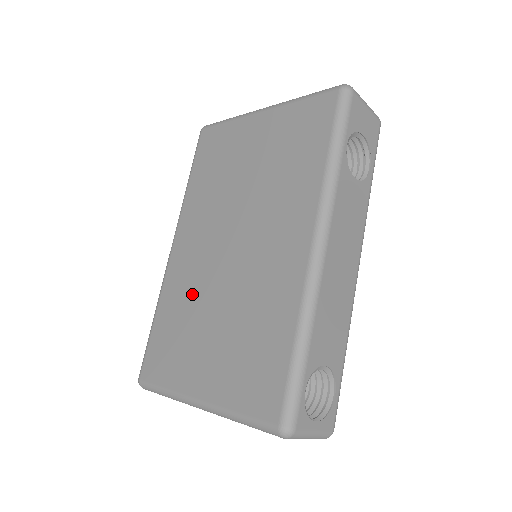
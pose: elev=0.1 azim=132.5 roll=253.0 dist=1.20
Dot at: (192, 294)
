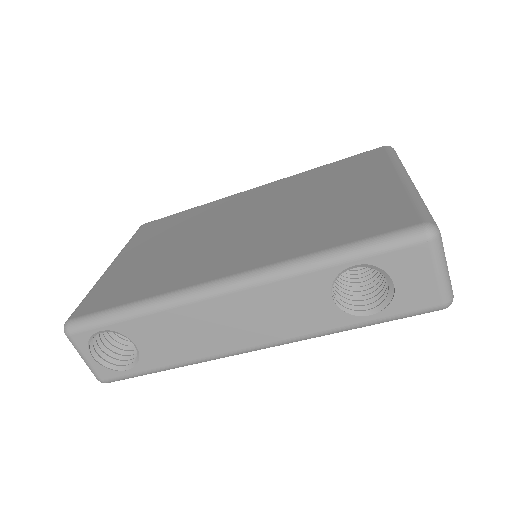
Dot at: (203, 220)
